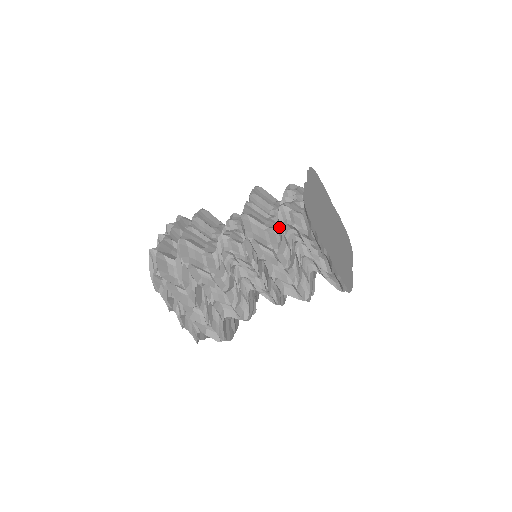
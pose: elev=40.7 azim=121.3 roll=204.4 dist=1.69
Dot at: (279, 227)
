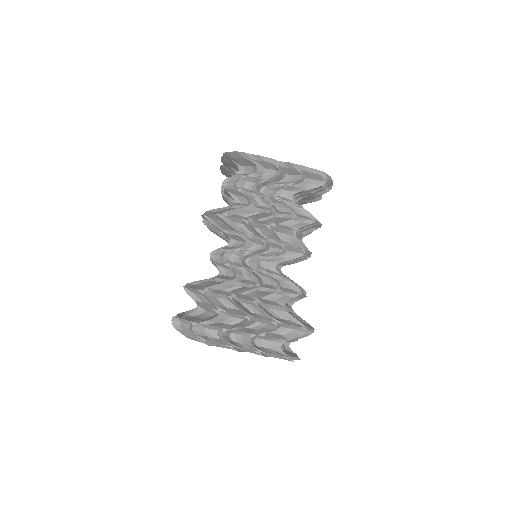
Dot at: (237, 196)
